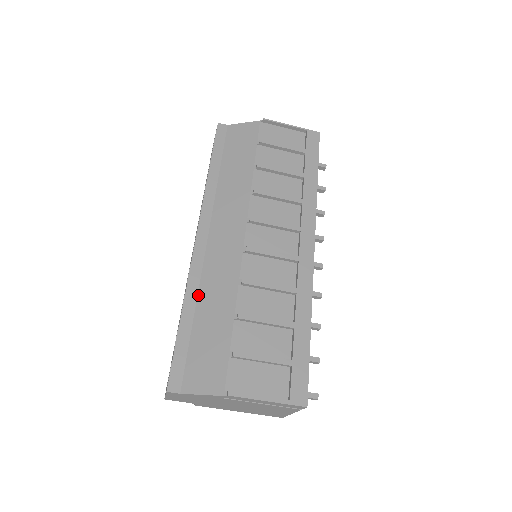
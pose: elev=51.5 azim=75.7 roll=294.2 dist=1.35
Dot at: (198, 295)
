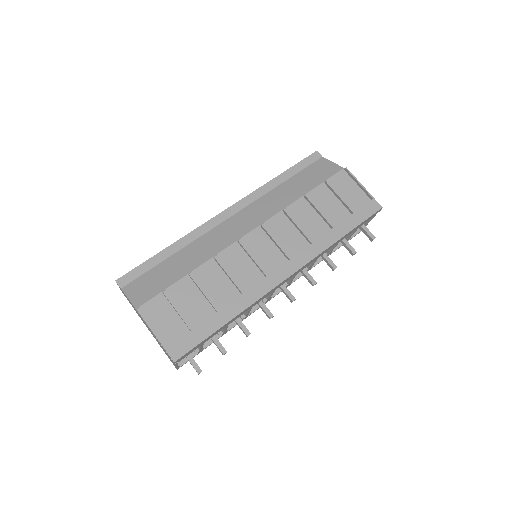
Dot at: (188, 245)
